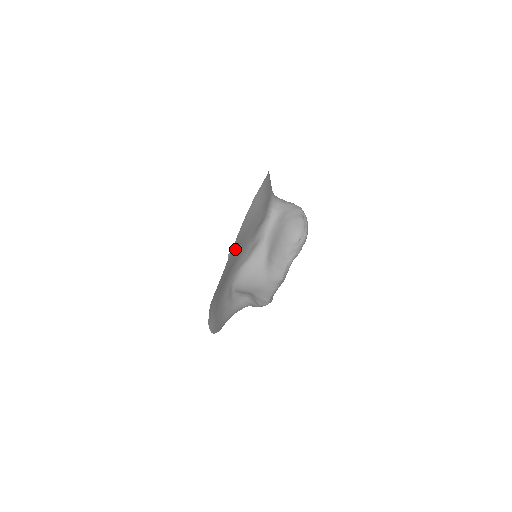
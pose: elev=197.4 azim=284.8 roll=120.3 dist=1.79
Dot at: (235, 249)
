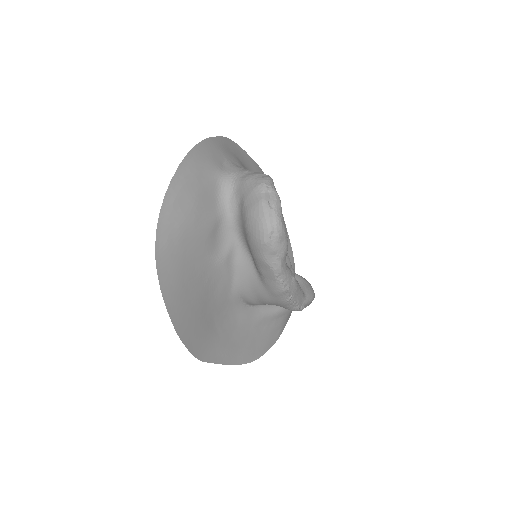
Dot at: (178, 296)
